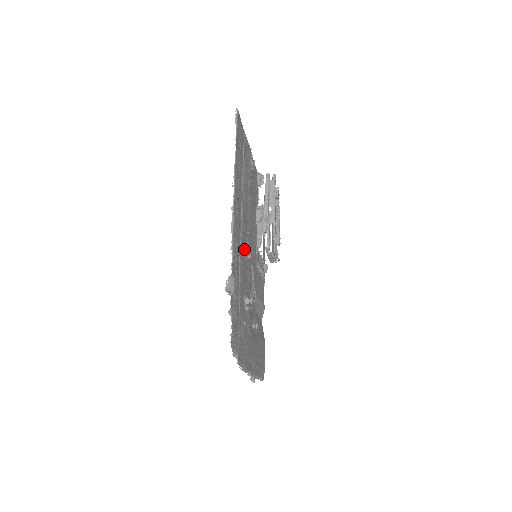
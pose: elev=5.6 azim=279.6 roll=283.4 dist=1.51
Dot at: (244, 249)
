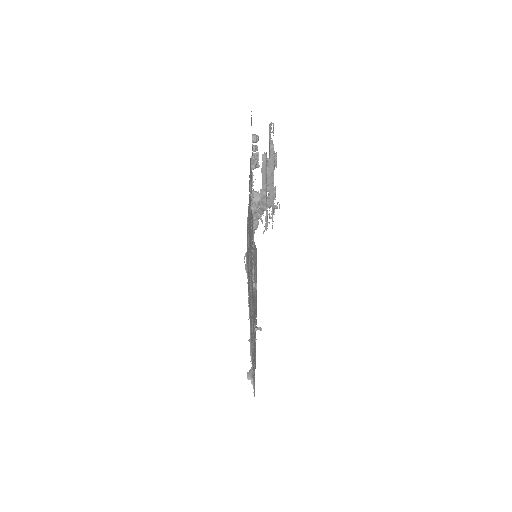
Dot at: occluded
